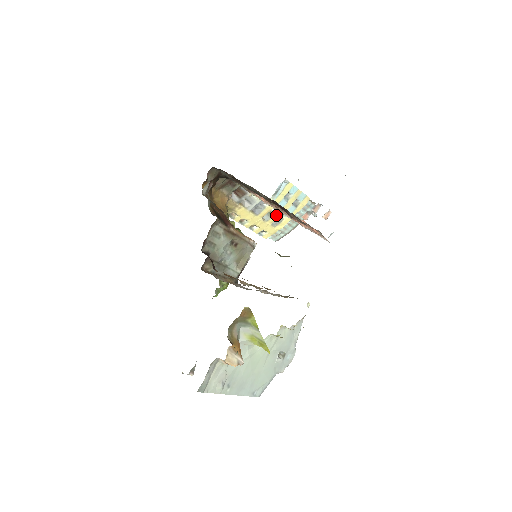
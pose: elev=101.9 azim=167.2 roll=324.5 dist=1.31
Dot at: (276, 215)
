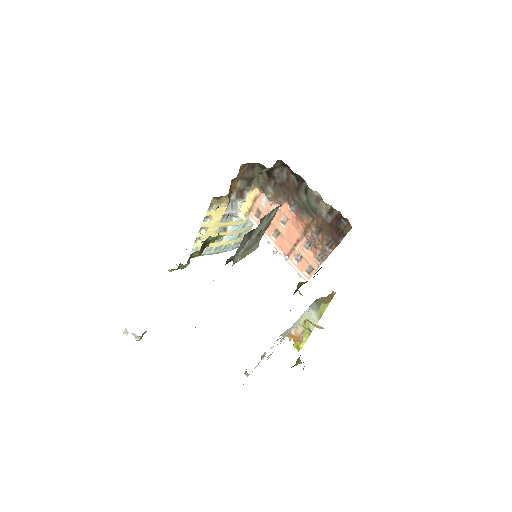
Dot at: (226, 233)
